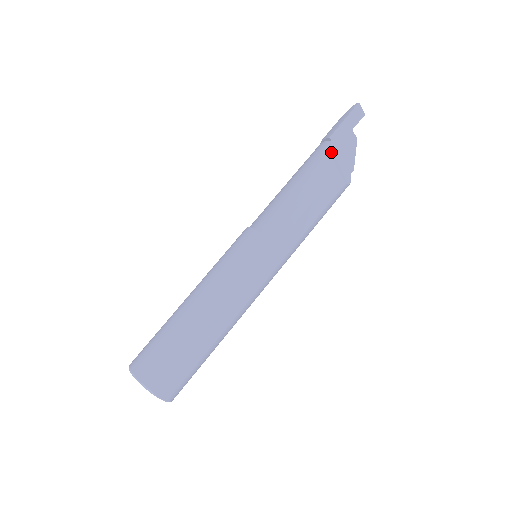
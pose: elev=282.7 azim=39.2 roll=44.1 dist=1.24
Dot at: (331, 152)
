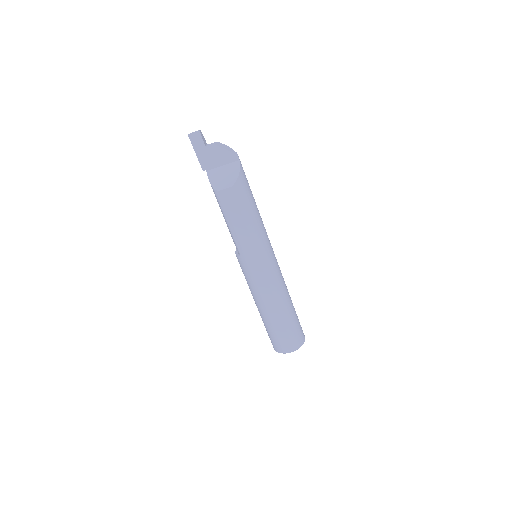
Dot at: occluded
